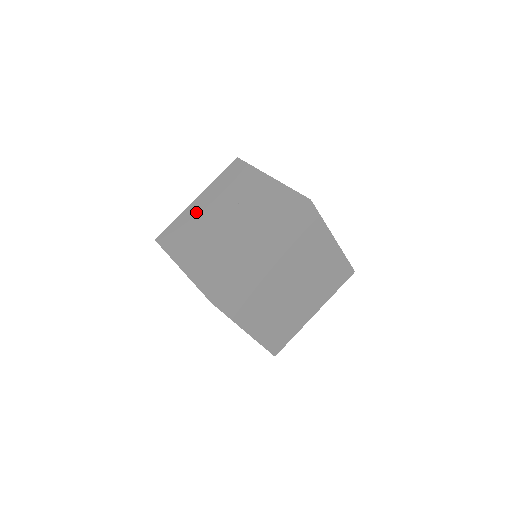
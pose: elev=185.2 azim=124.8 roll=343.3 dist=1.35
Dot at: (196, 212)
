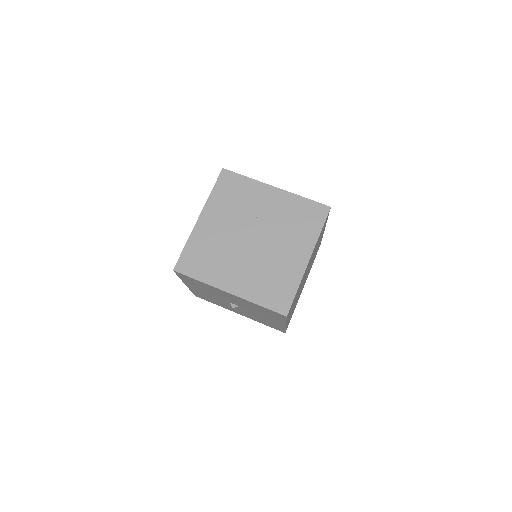
Dot at: (209, 233)
